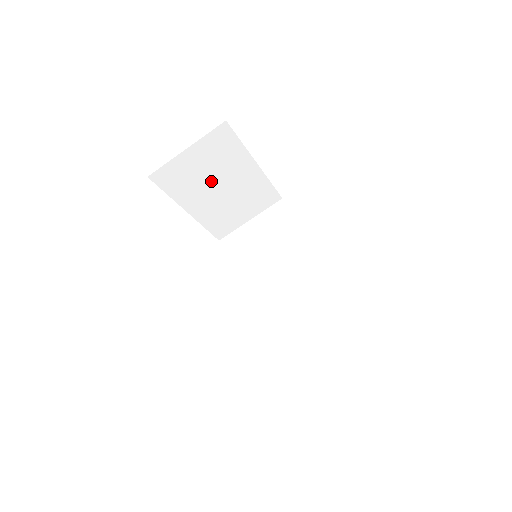
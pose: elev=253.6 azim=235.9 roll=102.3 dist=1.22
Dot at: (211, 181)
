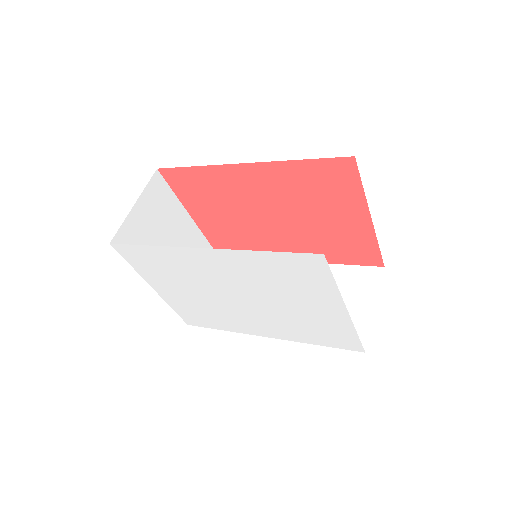
Dot at: (162, 243)
